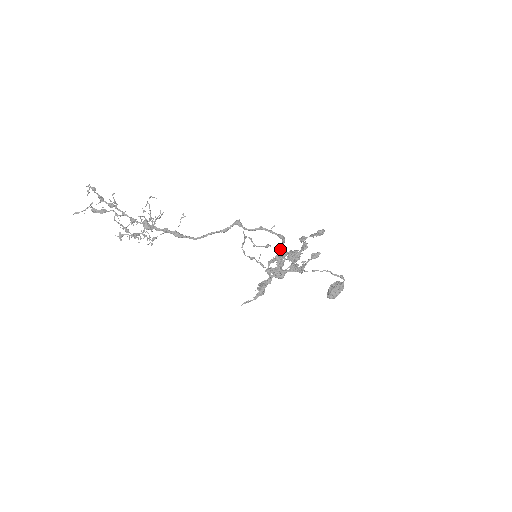
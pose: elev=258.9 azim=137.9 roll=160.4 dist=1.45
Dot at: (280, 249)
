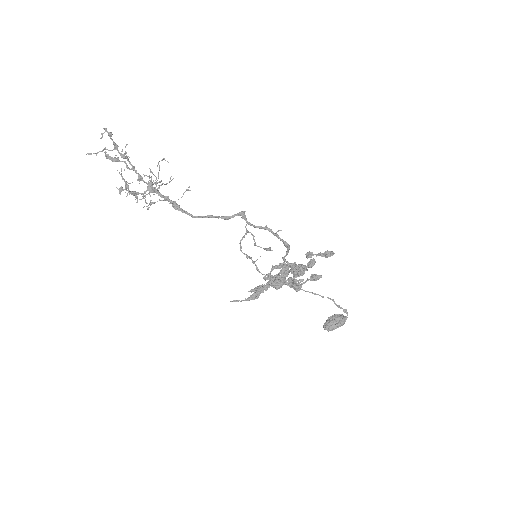
Dot at: (283, 257)
